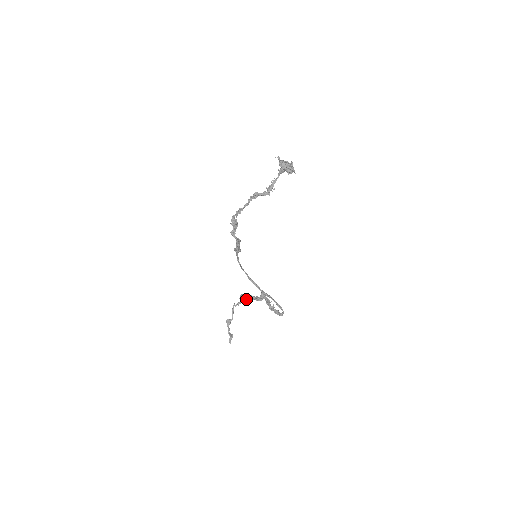
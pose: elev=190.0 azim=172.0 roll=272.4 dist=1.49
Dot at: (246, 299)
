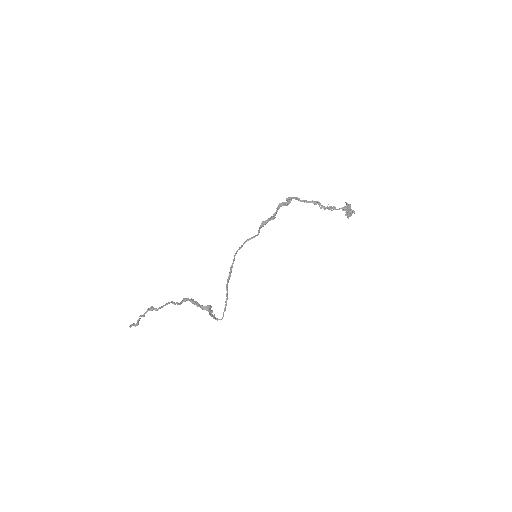
Dot at: (191, 300)
